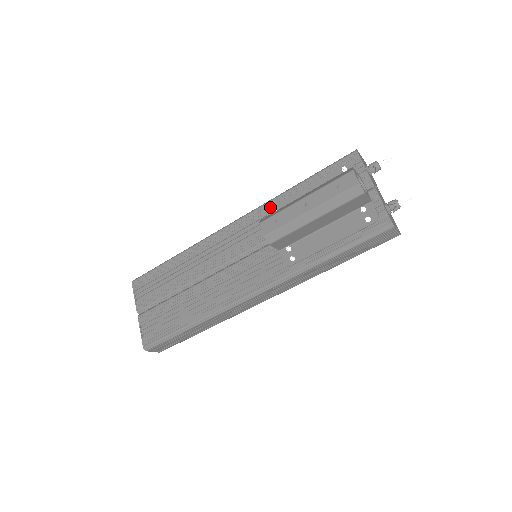
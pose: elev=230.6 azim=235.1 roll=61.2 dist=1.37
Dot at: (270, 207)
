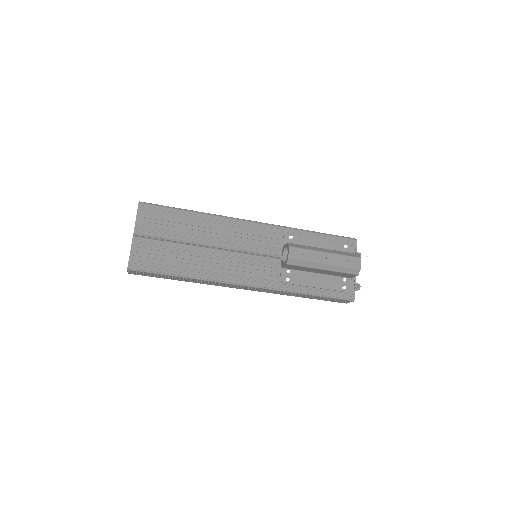
Dot at: (288, 233)
